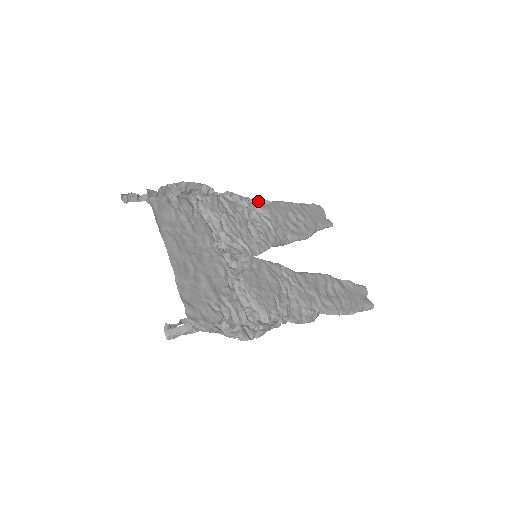
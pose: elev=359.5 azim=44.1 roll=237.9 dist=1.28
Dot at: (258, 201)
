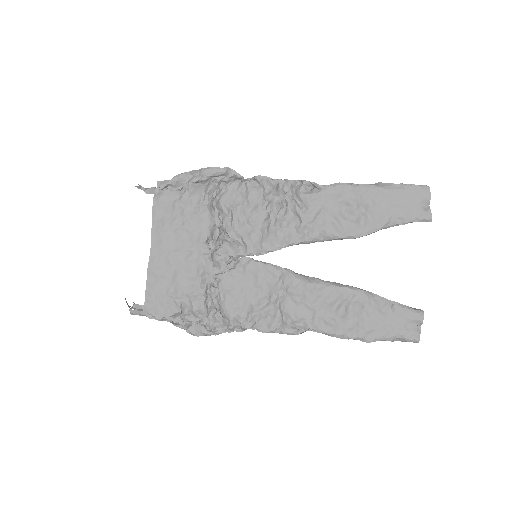
Dot at: (302, 185)
